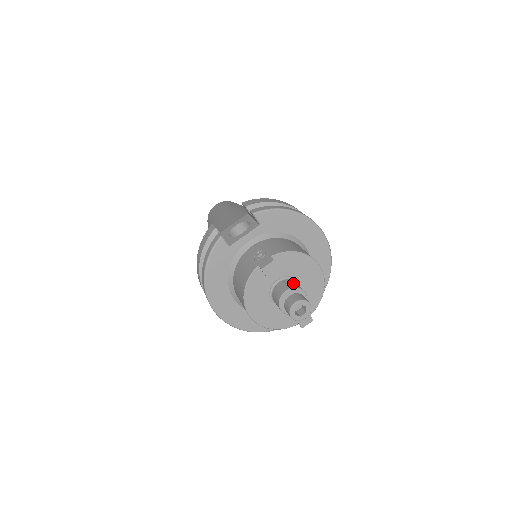
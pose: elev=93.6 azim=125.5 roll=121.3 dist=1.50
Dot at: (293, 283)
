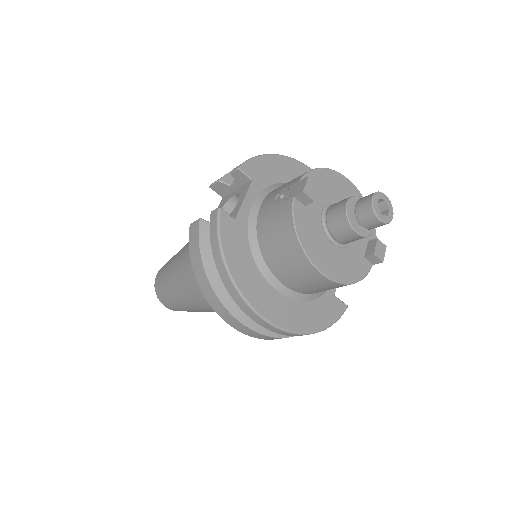
Dot at: (343, 200)
